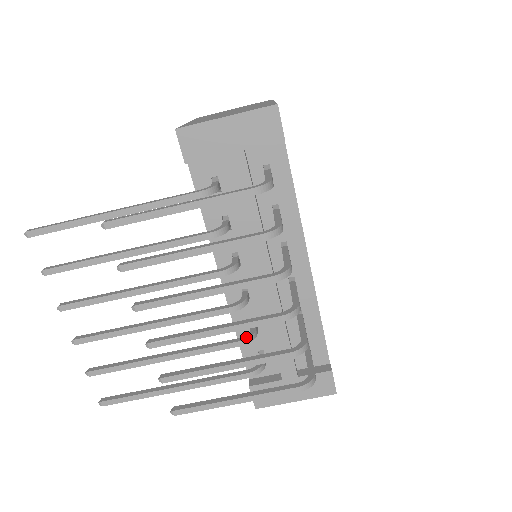
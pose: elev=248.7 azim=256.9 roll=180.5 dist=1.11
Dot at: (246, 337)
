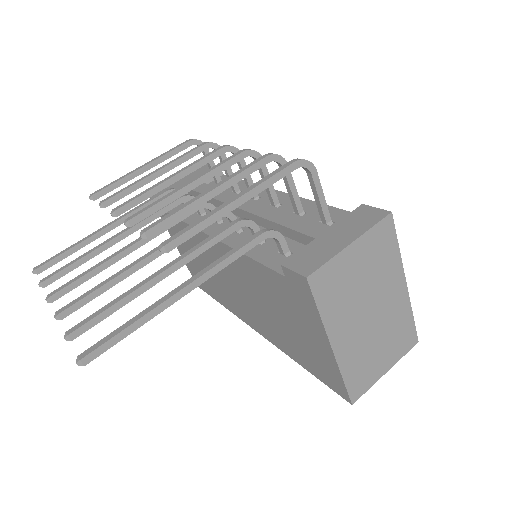
Dot at: (241, 220)
